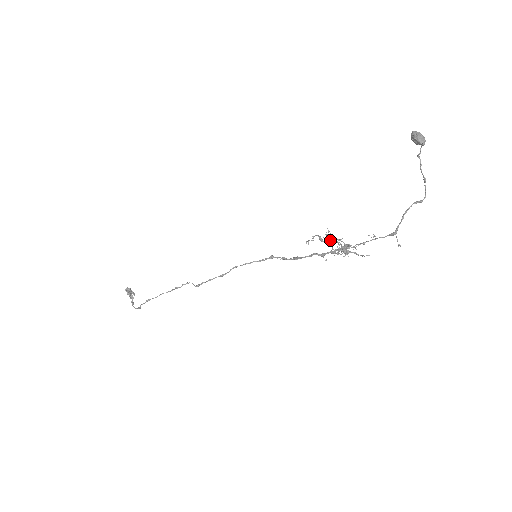
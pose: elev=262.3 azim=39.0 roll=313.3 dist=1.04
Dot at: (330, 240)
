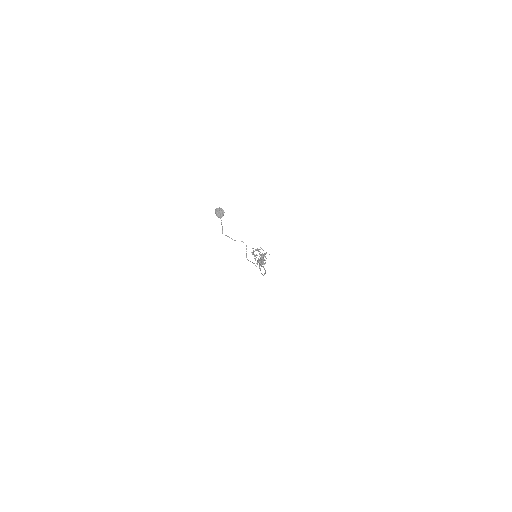
Dot at: (255, 256)
